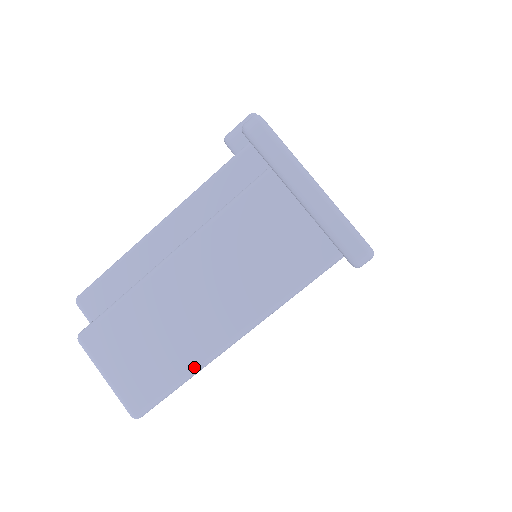
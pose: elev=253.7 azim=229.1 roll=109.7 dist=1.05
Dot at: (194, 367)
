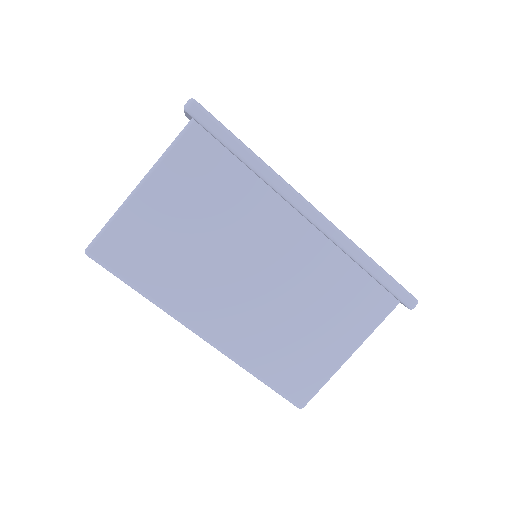
Dot at: (118, 209)
